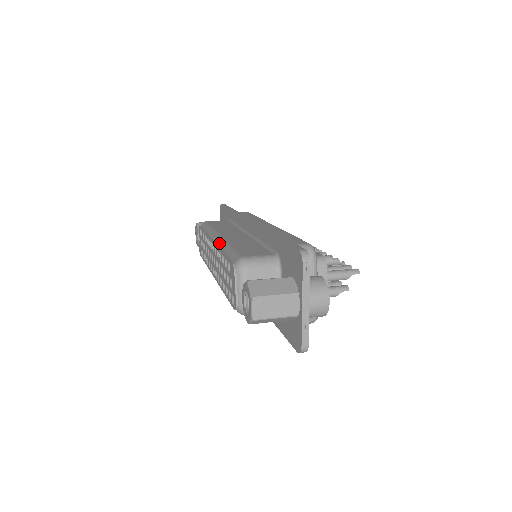
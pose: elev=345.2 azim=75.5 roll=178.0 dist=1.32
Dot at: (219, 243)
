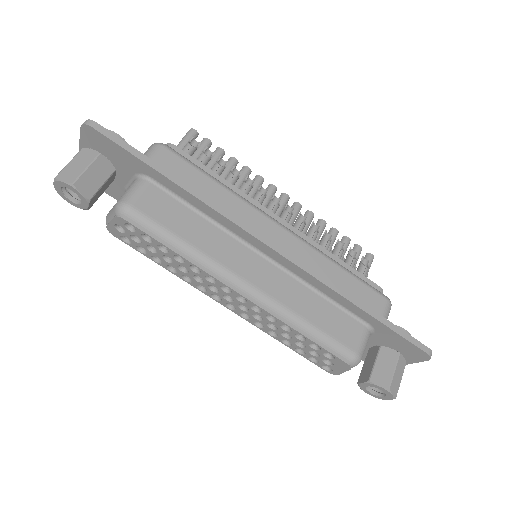
Dot at: (271, 310)
